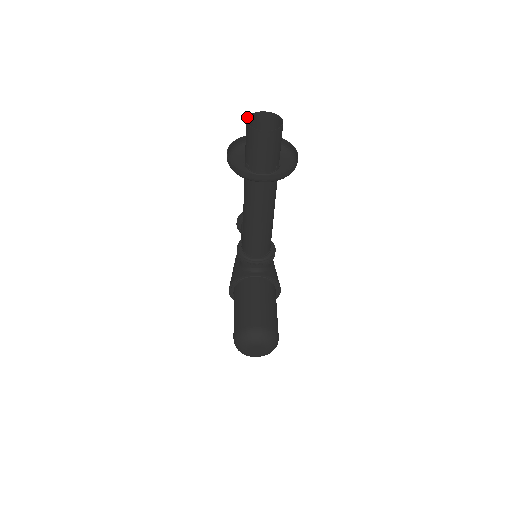
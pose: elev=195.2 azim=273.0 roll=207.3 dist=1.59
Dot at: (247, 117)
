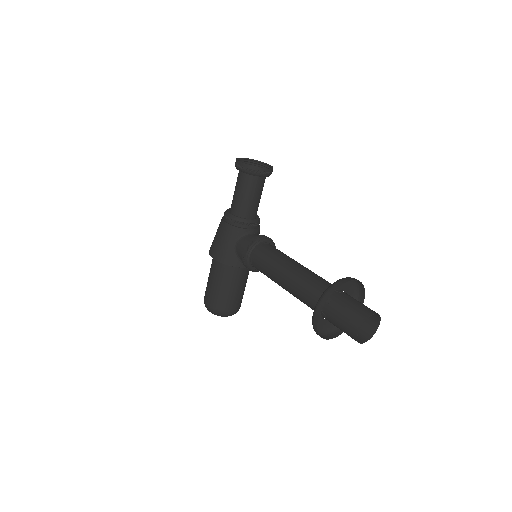
Dot at: occluded
